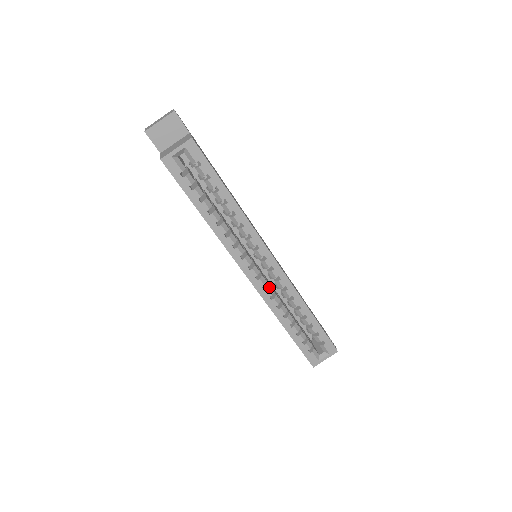
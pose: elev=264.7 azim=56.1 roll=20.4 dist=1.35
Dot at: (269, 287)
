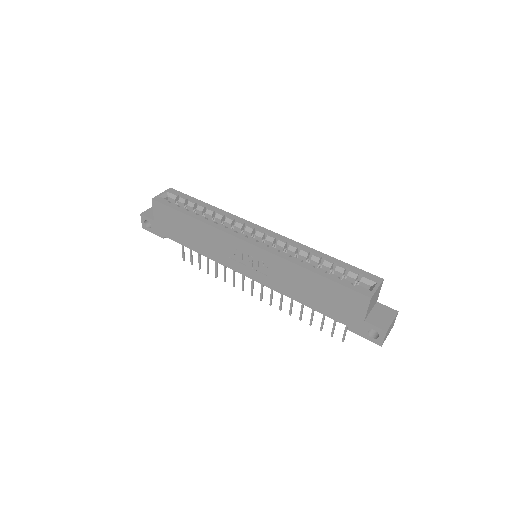
Dot at: (273, 248)
